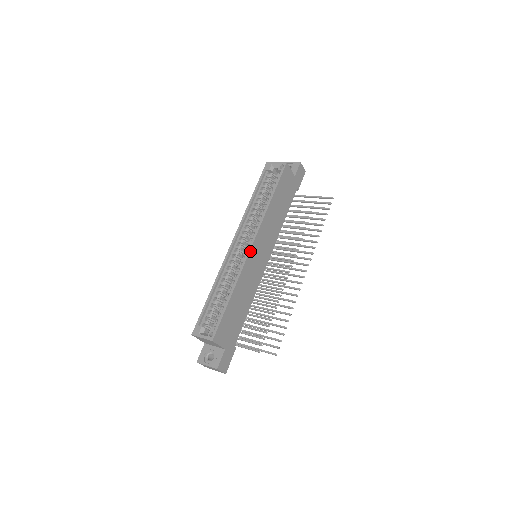
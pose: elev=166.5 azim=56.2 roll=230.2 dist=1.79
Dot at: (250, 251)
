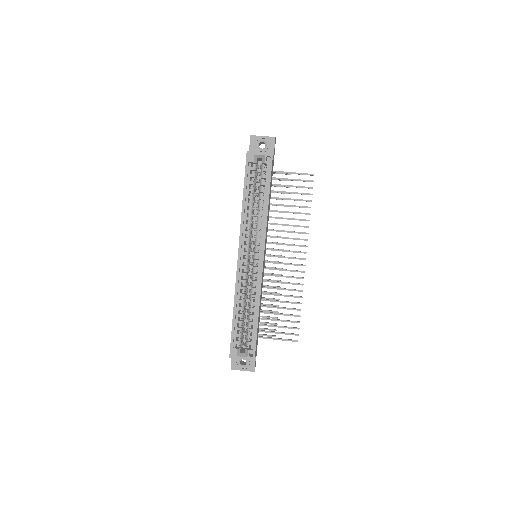
Dot at: occluded
